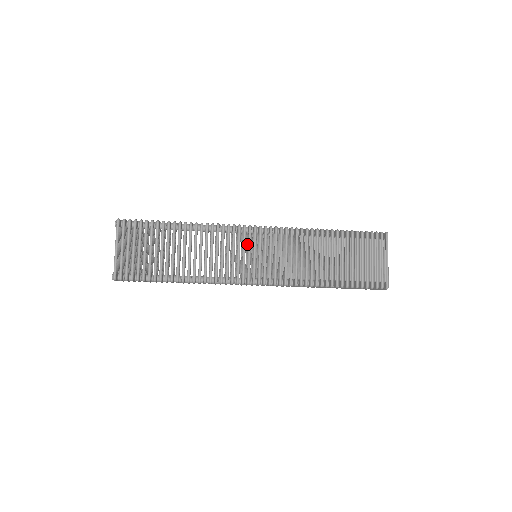
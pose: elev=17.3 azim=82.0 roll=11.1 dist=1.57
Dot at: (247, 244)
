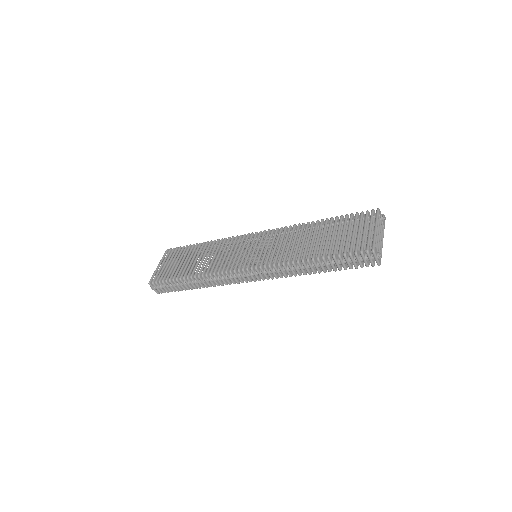
Dot at: occluded
